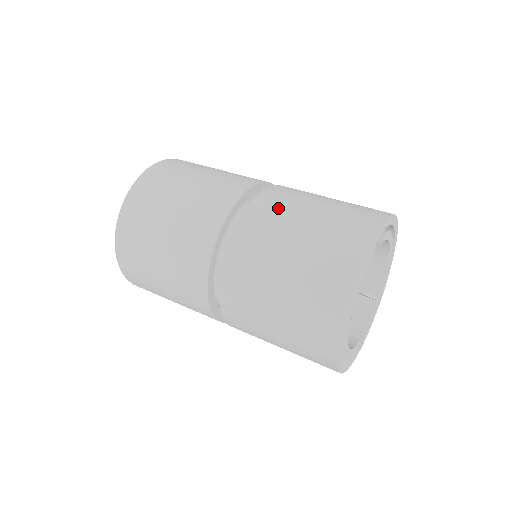
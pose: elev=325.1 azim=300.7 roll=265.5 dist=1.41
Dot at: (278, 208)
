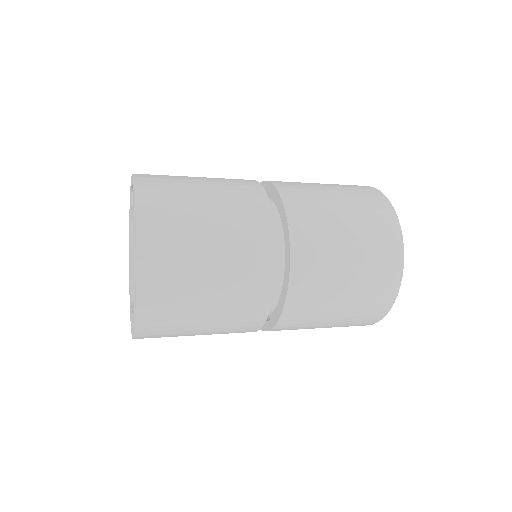
Dot at: occluded
